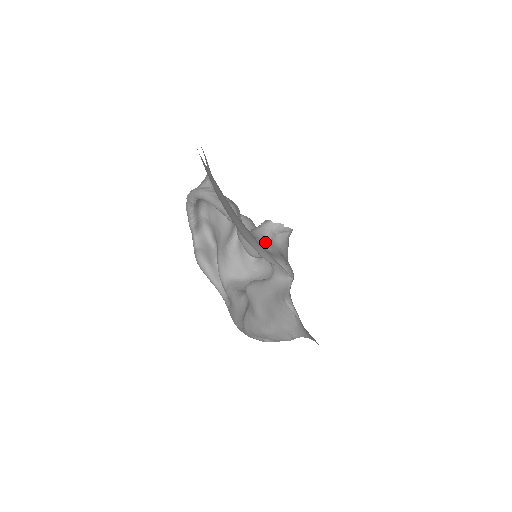
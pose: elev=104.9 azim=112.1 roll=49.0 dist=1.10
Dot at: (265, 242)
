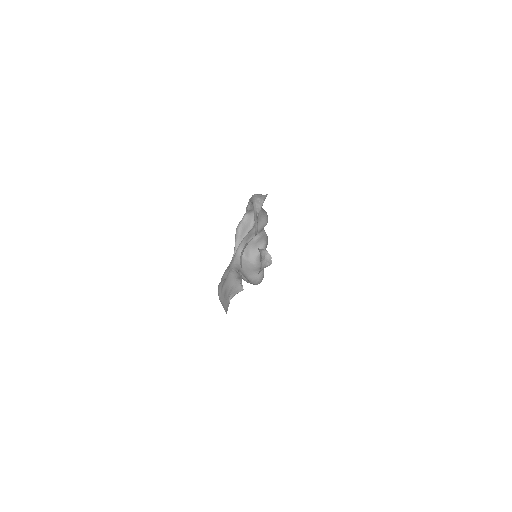
Dot at: (261, 256)
